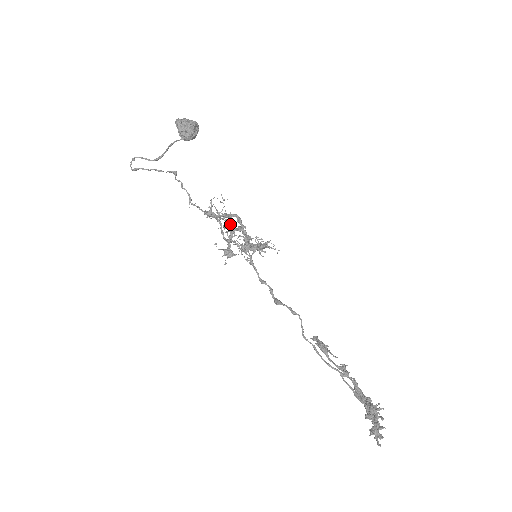
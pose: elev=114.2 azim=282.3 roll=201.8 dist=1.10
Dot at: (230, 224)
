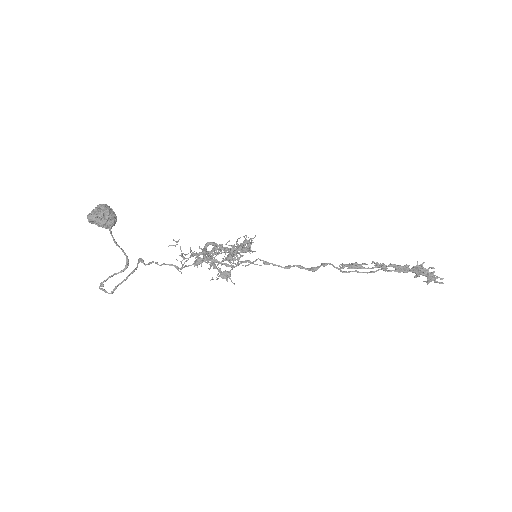
Dot at: (206, 254)
